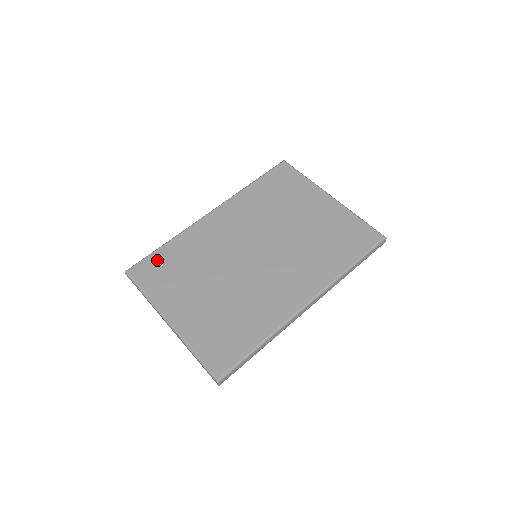
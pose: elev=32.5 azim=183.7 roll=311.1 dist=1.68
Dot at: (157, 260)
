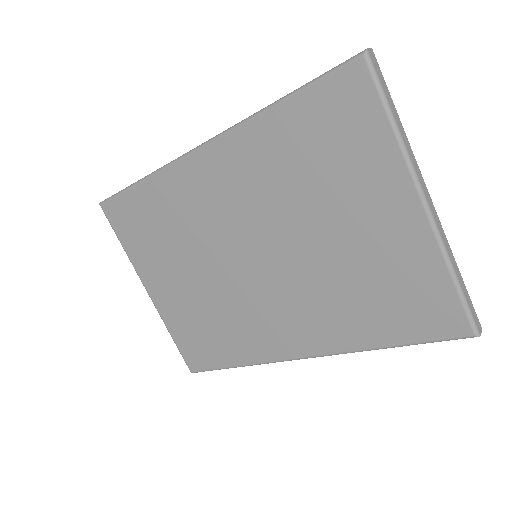
Dot at: (131, 206)
